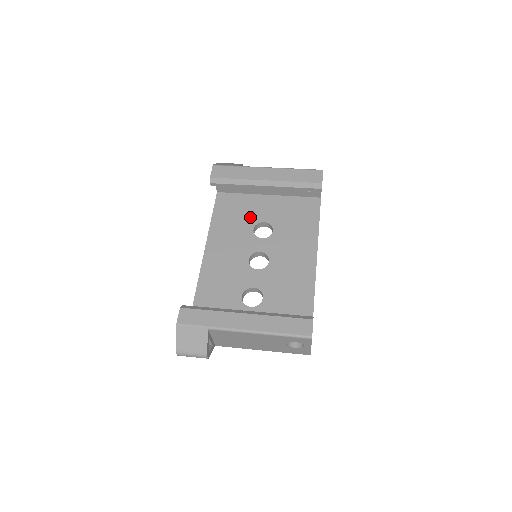
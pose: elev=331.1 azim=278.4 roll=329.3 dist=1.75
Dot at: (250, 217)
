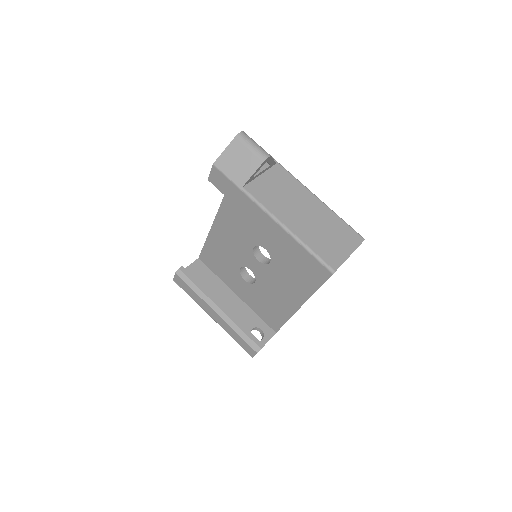
Dot at: occluded
